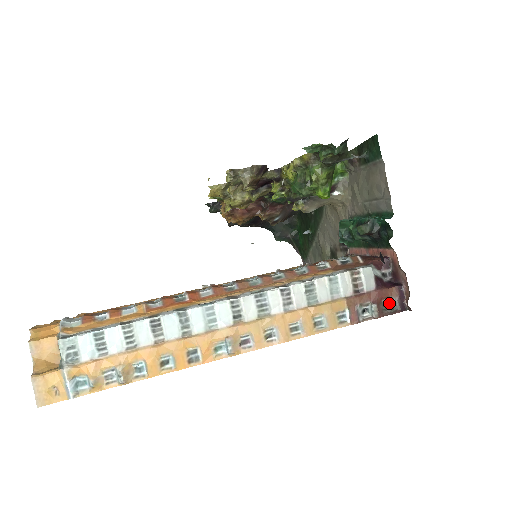
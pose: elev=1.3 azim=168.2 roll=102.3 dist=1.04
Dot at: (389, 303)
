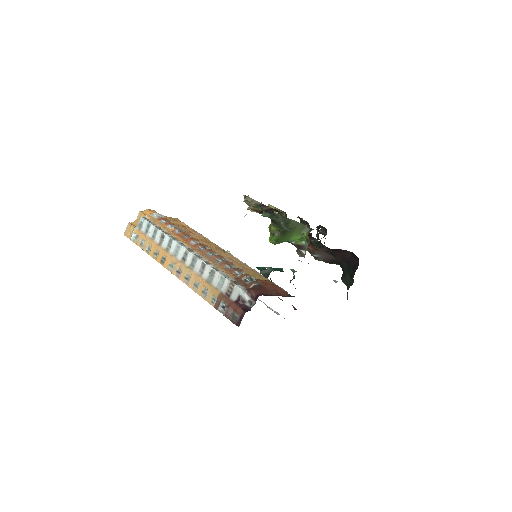
Dot at: (235, 315)
